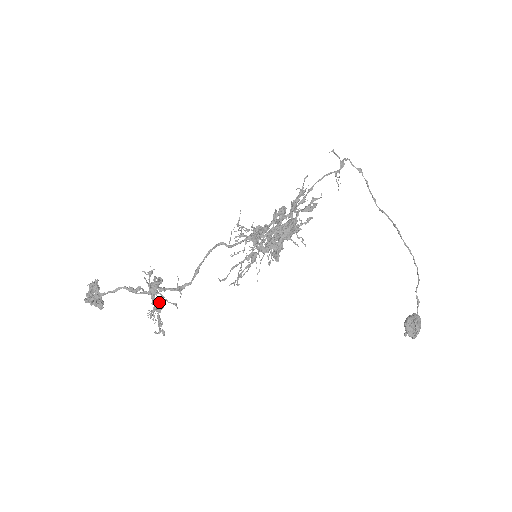
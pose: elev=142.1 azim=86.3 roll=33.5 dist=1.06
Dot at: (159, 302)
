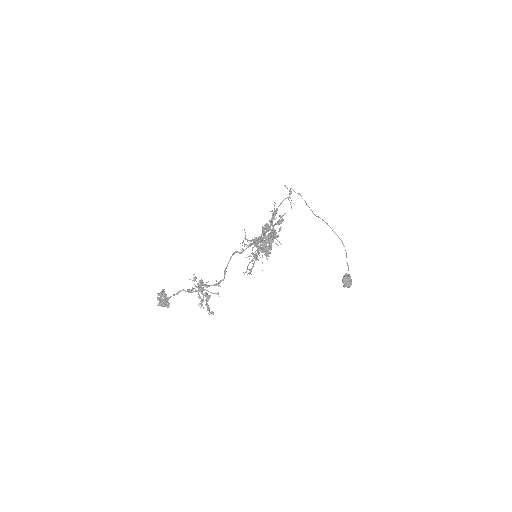
Dot at: (206, 295)
